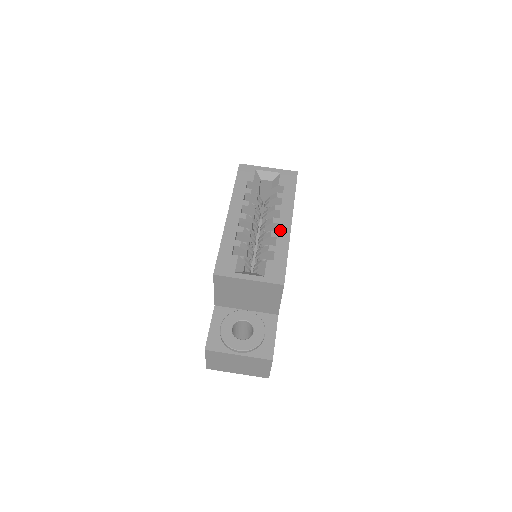
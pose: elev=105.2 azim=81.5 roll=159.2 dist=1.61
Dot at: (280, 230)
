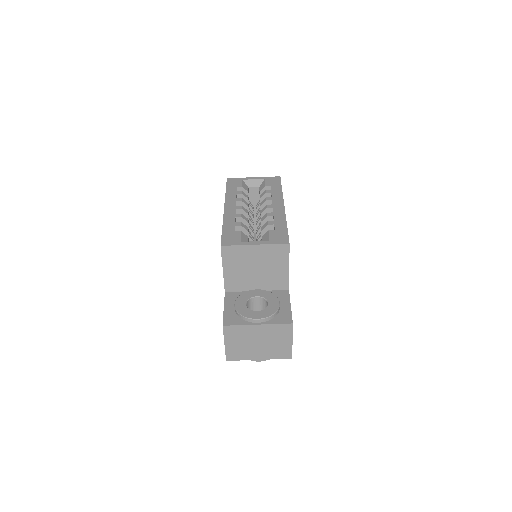
Dot at: (275, 211)
